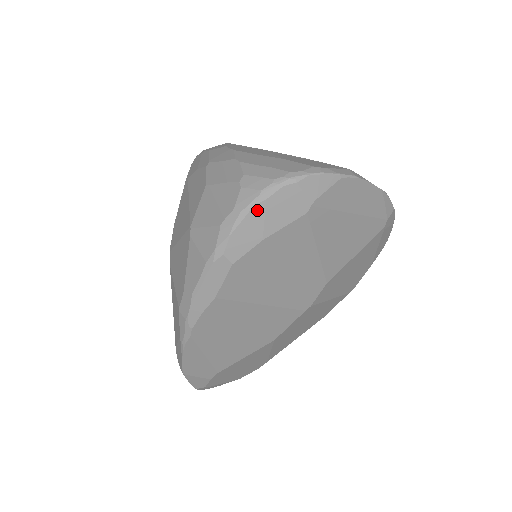
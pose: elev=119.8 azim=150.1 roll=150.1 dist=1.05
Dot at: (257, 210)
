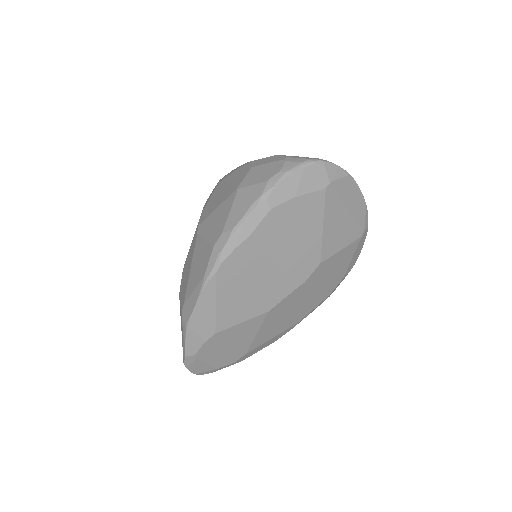
Dot at: (296, 174)
